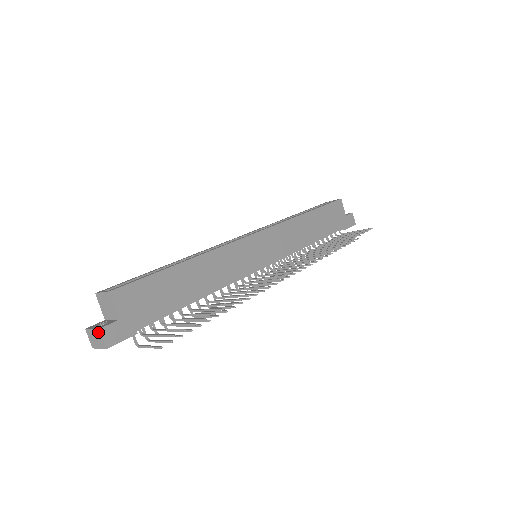
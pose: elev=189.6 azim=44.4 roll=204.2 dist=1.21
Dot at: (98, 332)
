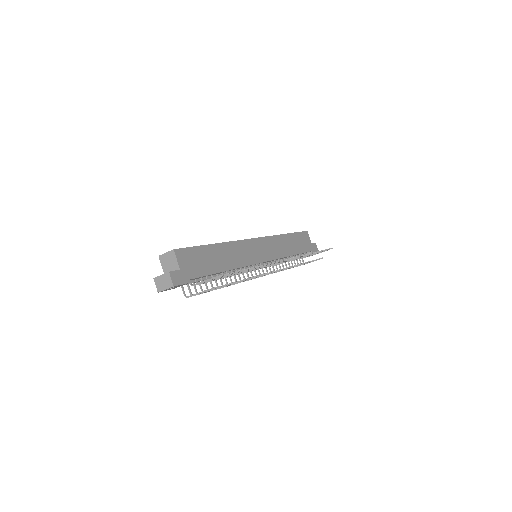
Dot at: (167, 275)
